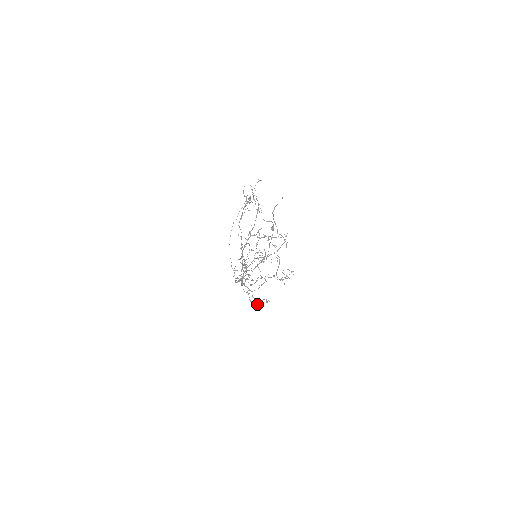
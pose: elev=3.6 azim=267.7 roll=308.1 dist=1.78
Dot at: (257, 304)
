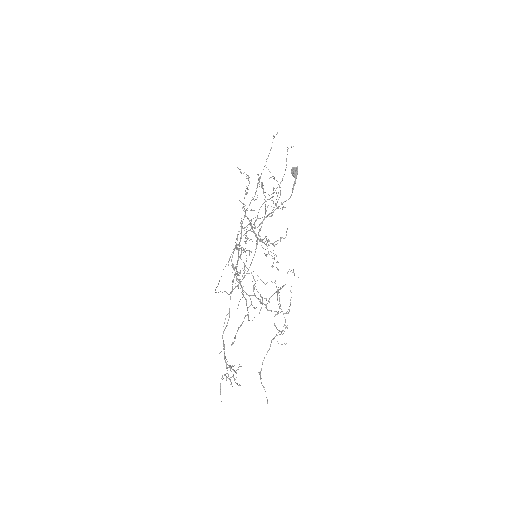
Dot at: occluded
